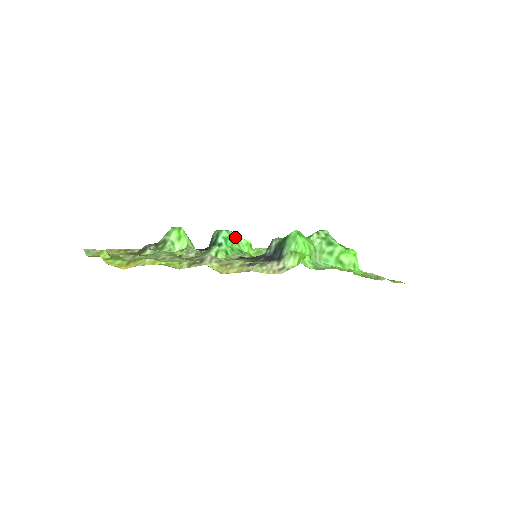
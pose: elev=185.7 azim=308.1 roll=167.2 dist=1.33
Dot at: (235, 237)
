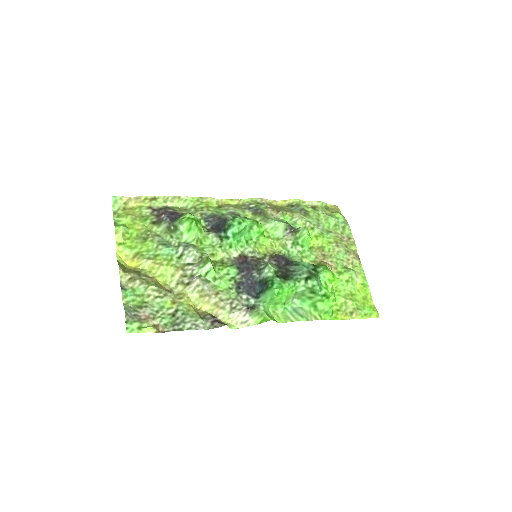
Dot at: (248, 228)
